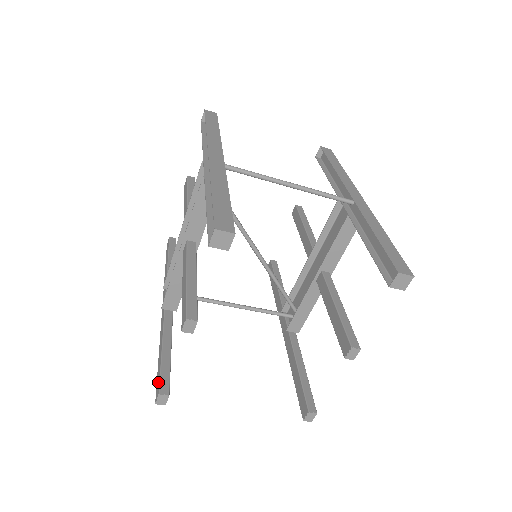
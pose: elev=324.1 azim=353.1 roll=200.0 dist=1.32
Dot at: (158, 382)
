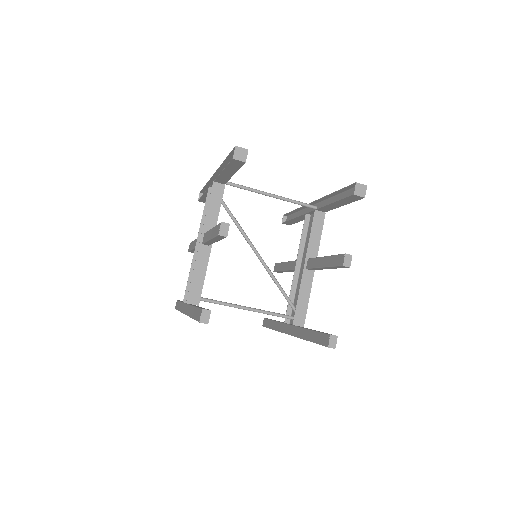
Dot at: (198, 312)
